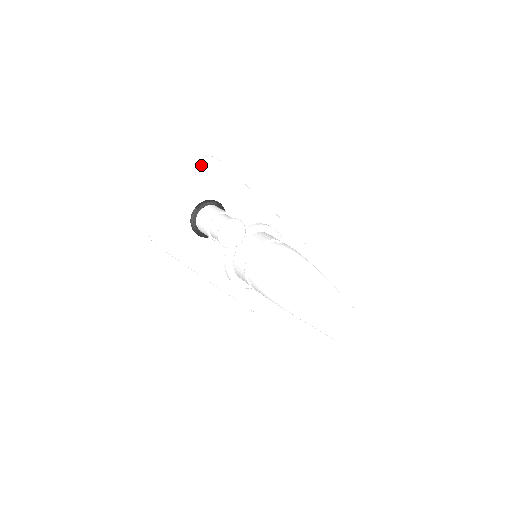
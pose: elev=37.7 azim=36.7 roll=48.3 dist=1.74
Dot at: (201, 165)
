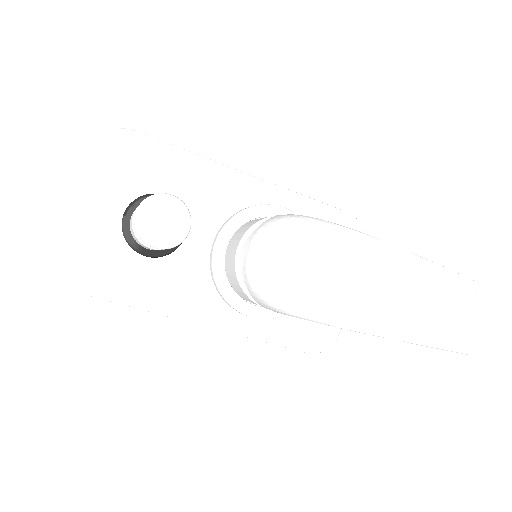
Dot at: (104, 147)
